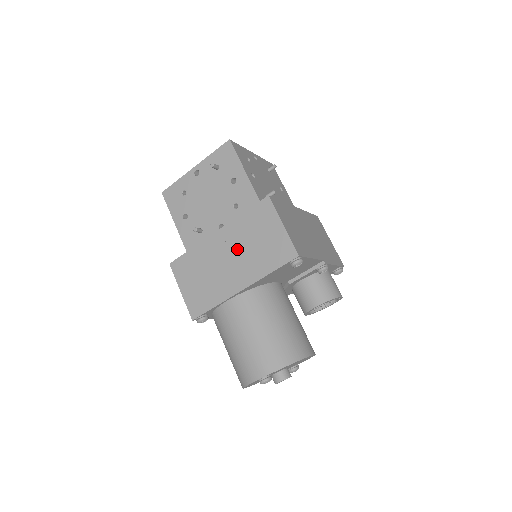
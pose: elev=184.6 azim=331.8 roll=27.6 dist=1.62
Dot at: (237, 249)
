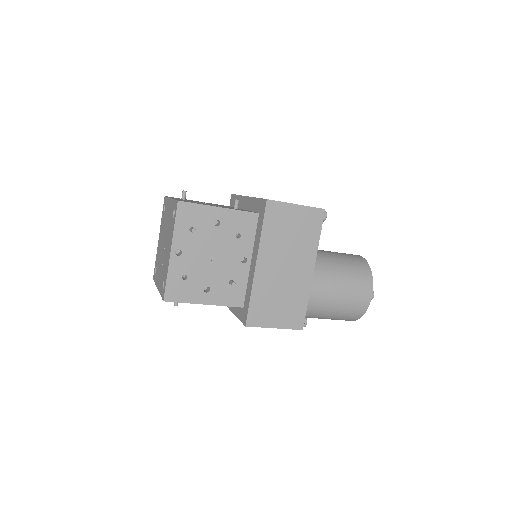
Dot at: (283, 255)
